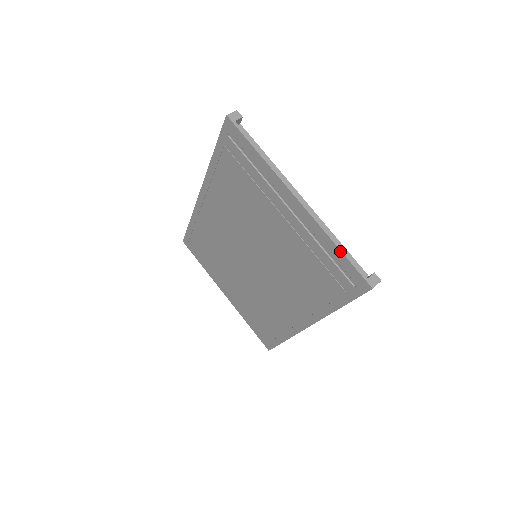
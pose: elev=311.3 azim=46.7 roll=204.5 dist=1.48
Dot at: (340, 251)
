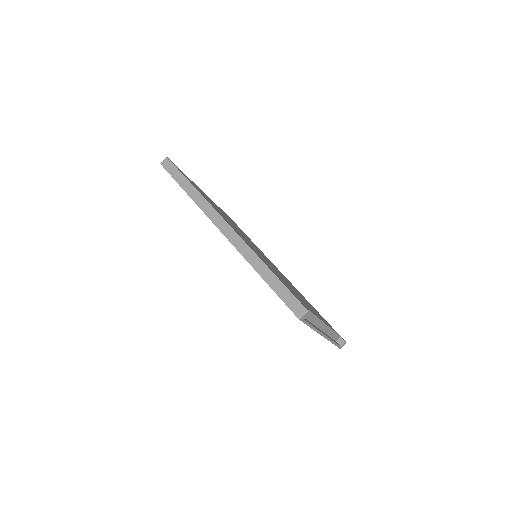
Dot at: occluded
